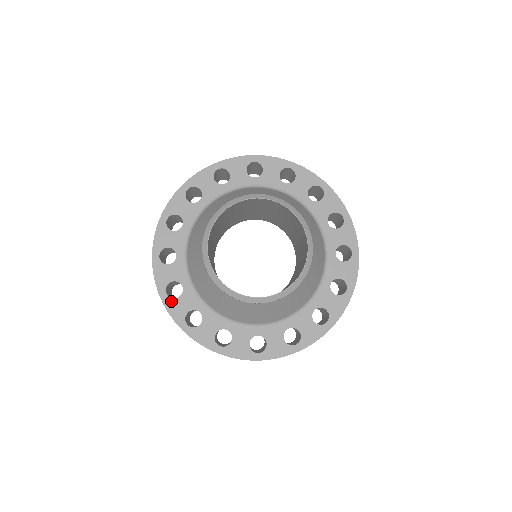
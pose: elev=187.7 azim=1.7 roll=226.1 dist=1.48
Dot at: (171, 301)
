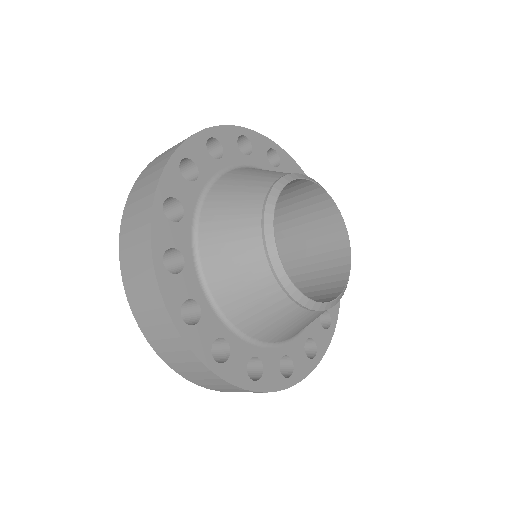
Dot at: (190, 330)
